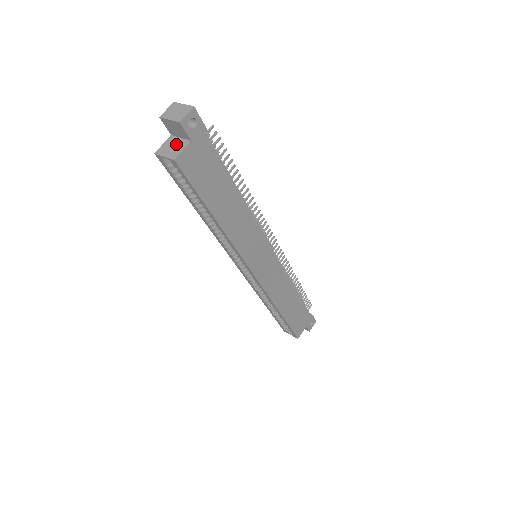
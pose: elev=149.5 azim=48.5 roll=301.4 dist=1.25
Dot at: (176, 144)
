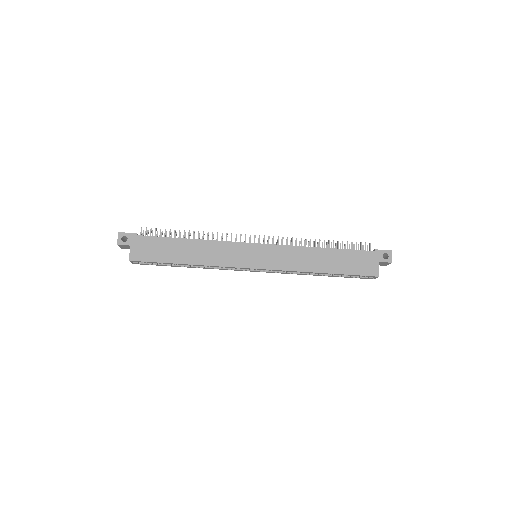
Dot at: occluded
